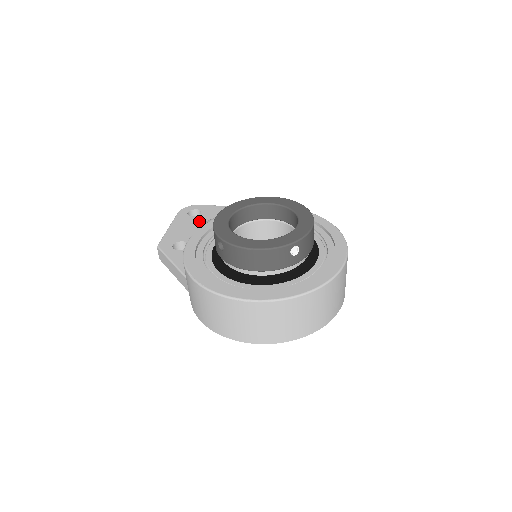
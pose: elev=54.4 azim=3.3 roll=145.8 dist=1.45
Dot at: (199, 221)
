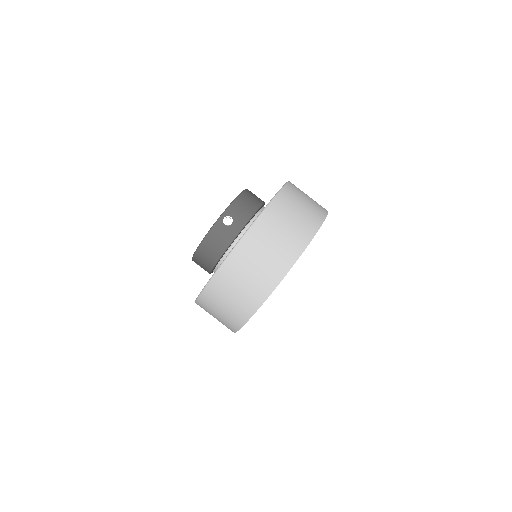
Dot at: occluded
